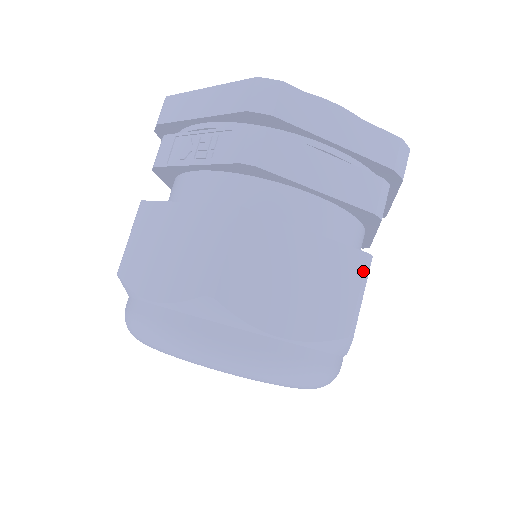
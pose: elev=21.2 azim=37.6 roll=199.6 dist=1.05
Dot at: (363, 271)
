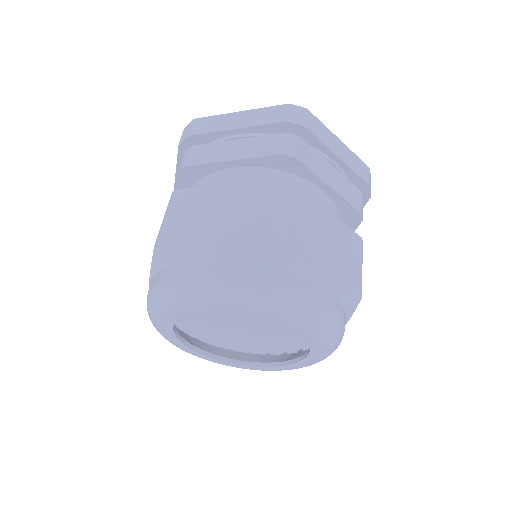
Dot at: (279, 191)
